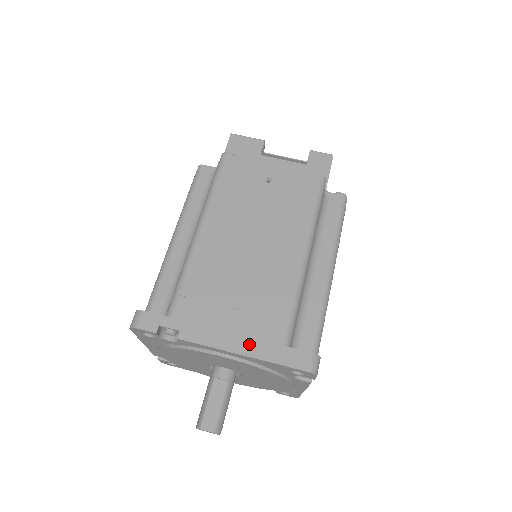
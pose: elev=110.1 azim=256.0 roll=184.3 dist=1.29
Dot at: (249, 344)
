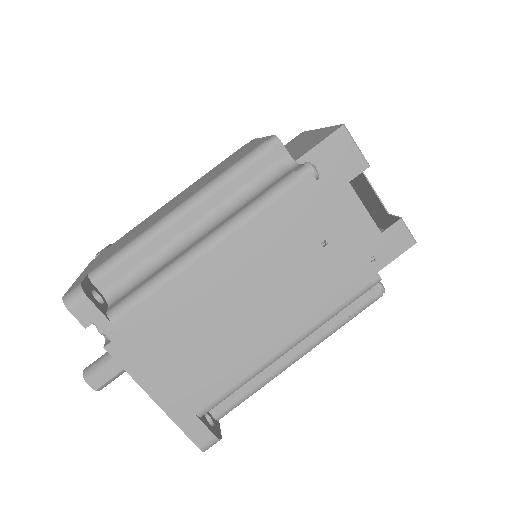
Dot at: (168, 396)
